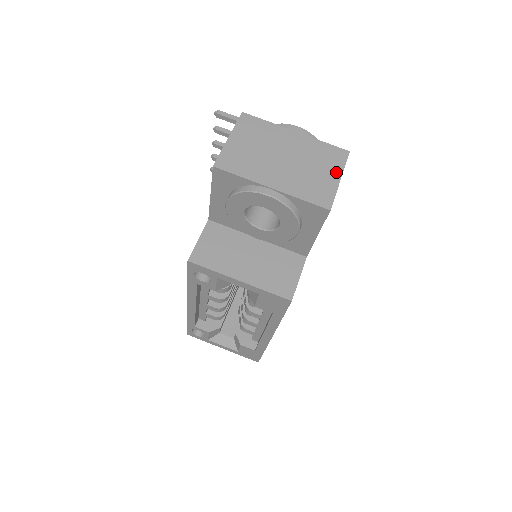
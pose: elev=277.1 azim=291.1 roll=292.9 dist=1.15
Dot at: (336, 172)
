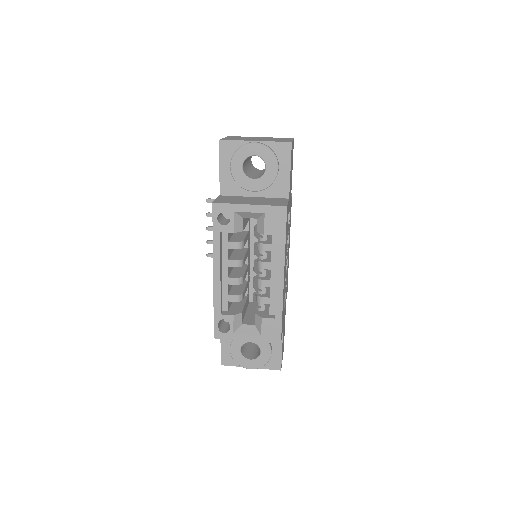
Dot at: (289, 139)
